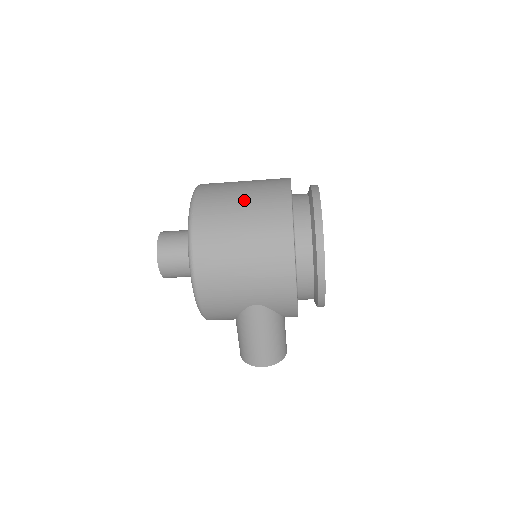
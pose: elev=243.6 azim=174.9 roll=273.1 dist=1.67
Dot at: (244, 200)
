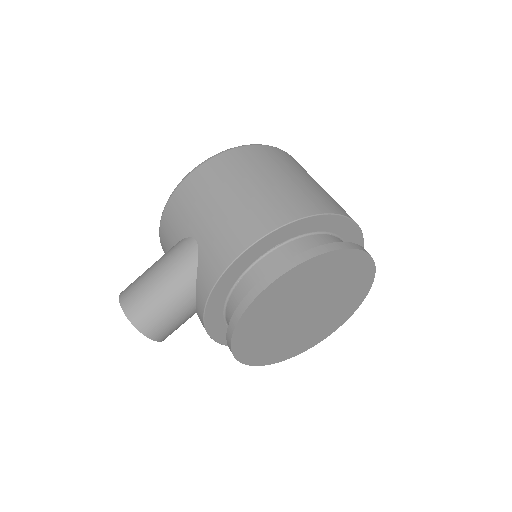
Dot at: (309, 180)
